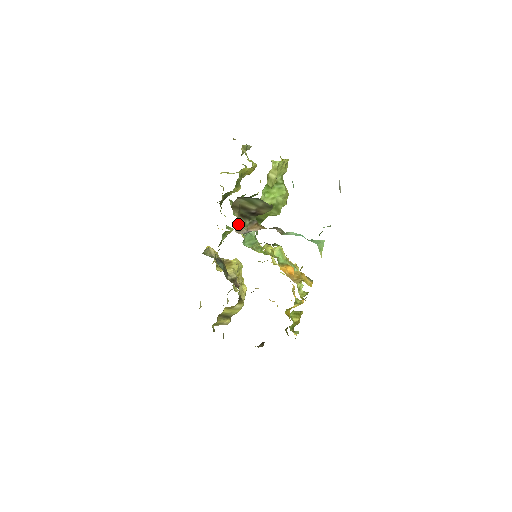
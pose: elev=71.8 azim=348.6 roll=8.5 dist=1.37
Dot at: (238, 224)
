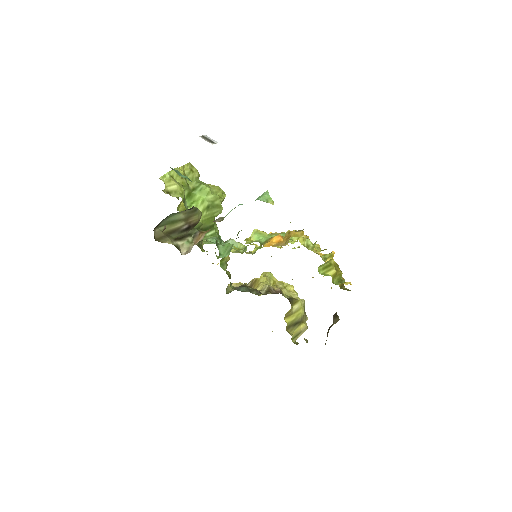
Dot at: (180, 248)
